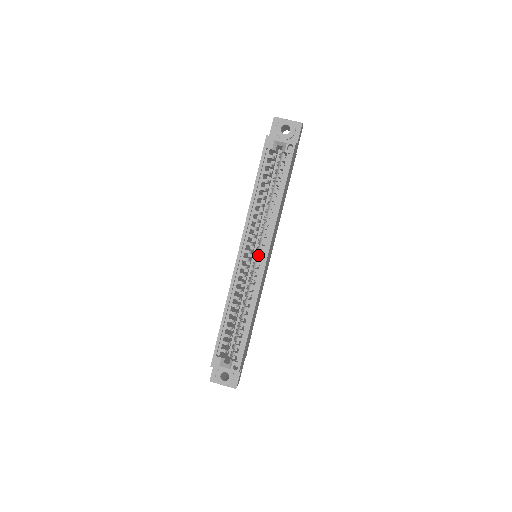
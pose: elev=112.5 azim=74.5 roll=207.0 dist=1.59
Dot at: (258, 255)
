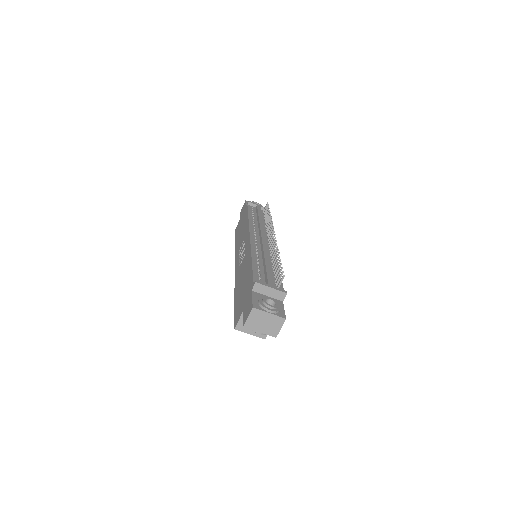
Dot at: occluded
